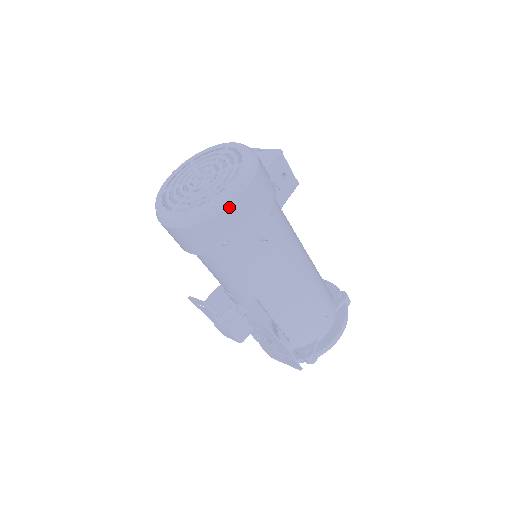
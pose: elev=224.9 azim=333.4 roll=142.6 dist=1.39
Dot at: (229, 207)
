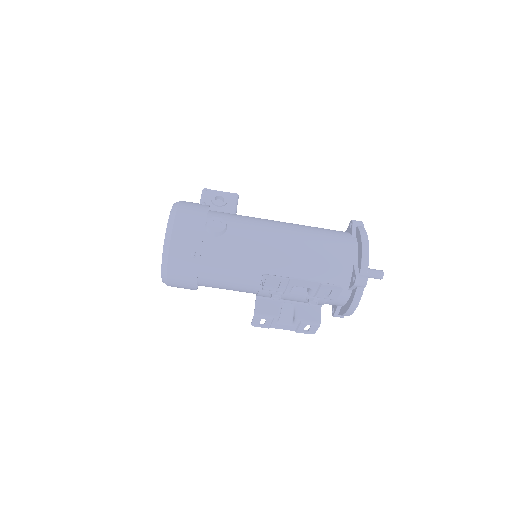
Dot at: (172, 233)
